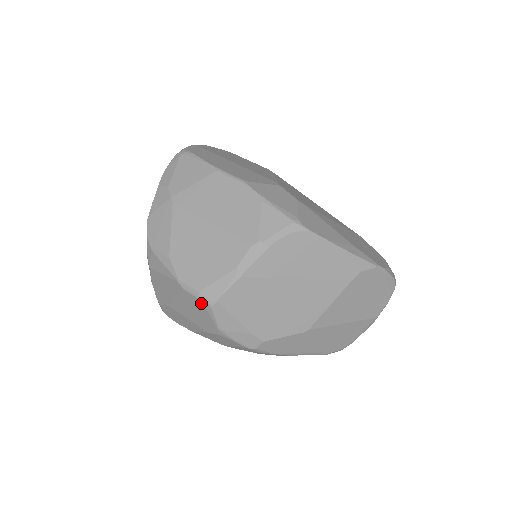
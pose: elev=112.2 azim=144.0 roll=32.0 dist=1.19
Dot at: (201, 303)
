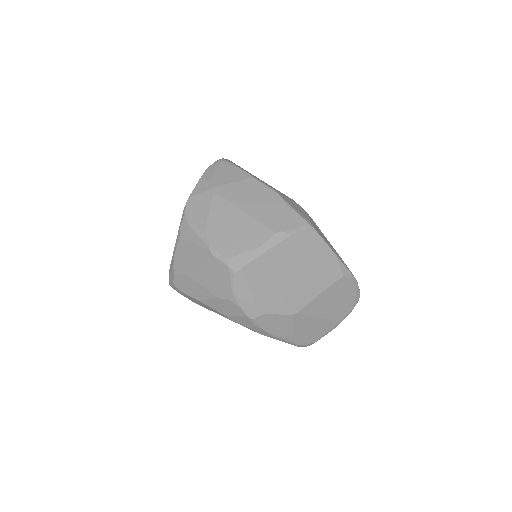
Dot at: (226, 268)
